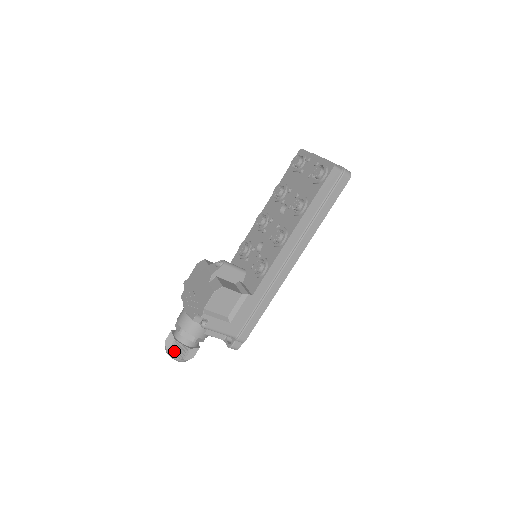
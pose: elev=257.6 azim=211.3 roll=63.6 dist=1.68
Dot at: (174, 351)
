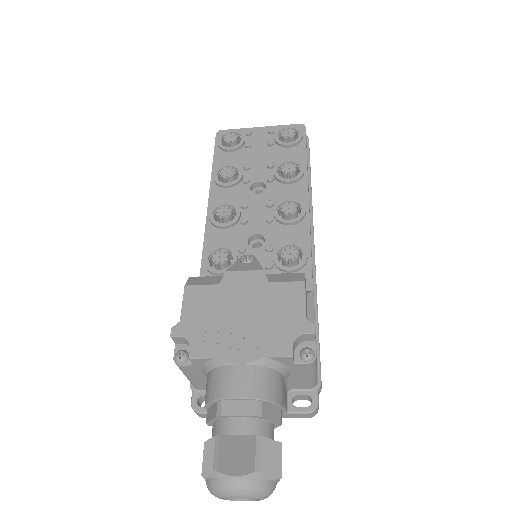
Dot at: (265, 466)
